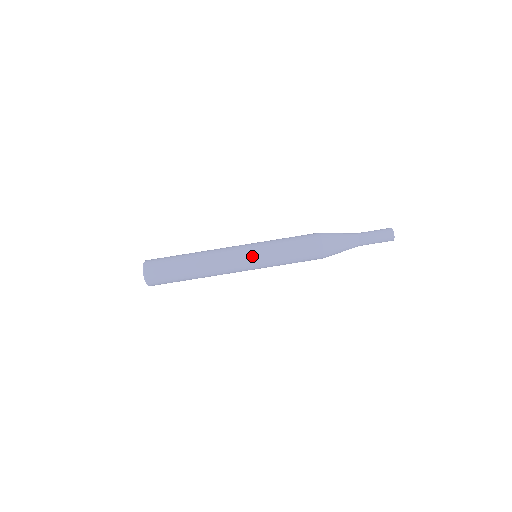
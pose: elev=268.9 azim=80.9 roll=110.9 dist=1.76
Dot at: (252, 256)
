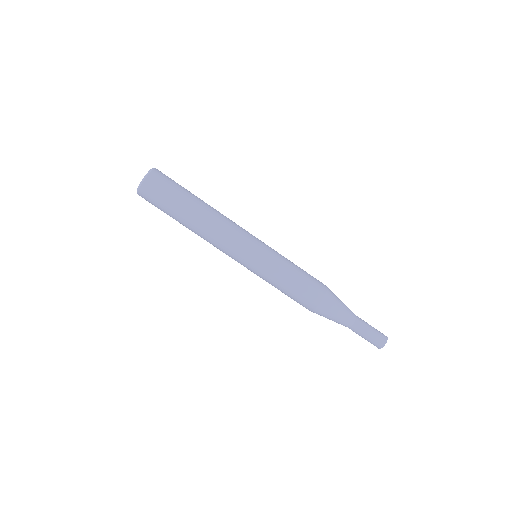
Dot at: (256, 252)
